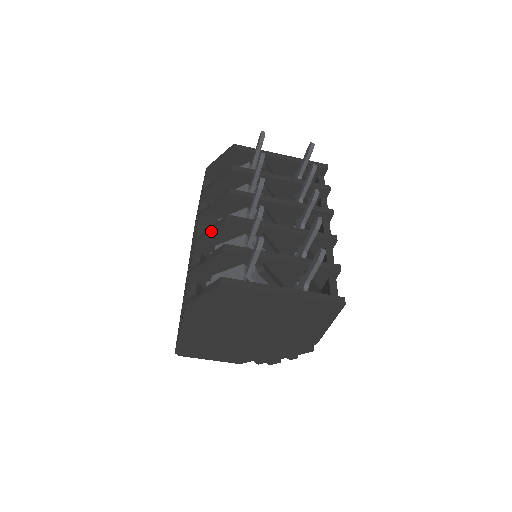
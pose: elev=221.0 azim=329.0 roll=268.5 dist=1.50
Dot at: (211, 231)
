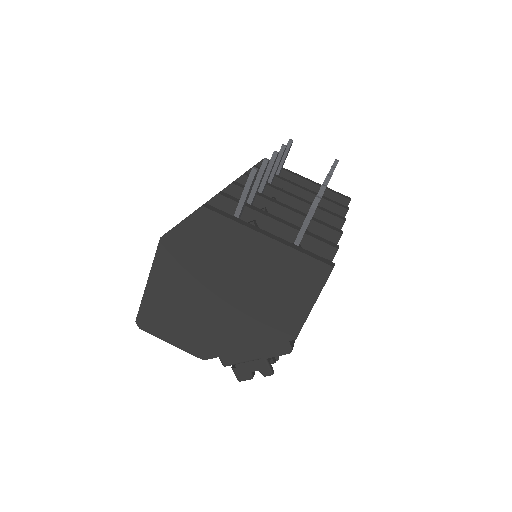
Dot at: occluded
